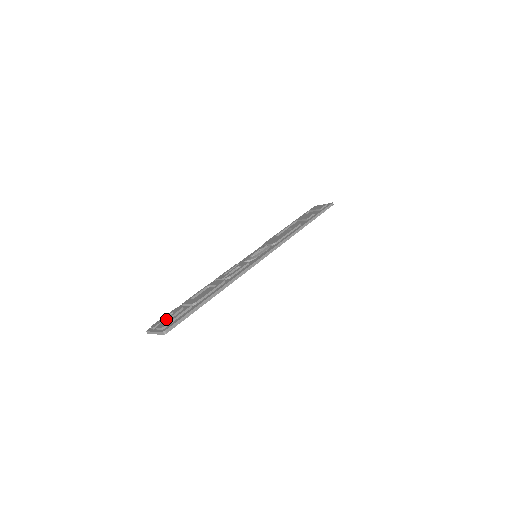
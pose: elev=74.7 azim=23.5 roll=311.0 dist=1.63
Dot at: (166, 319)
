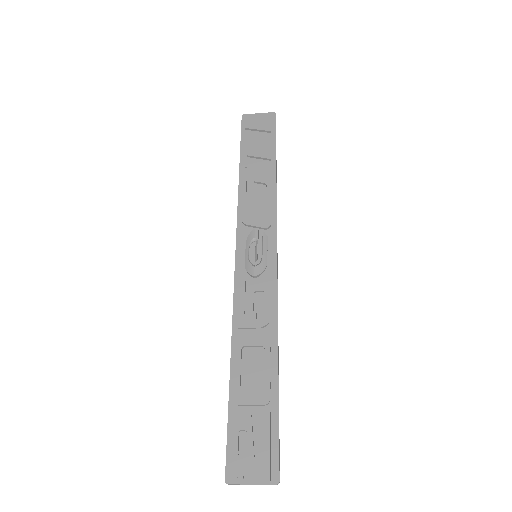
Dot at: (251, 453)
